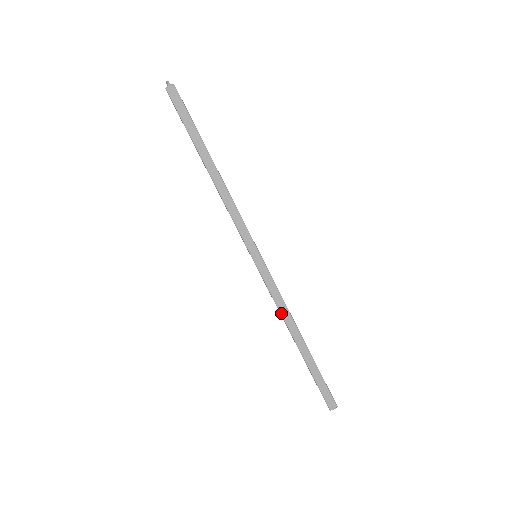
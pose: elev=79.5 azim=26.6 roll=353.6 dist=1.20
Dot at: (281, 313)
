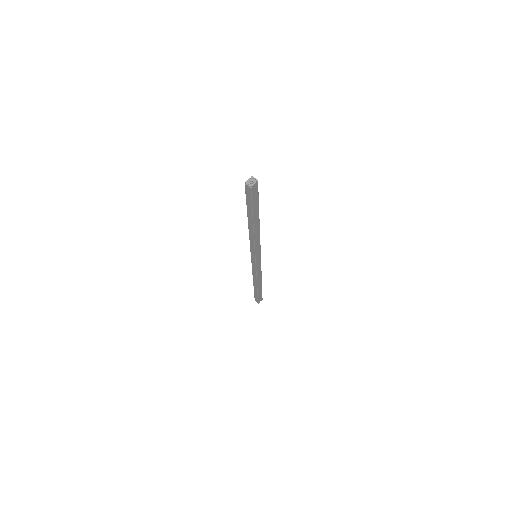
Dot at: (253, 275)
